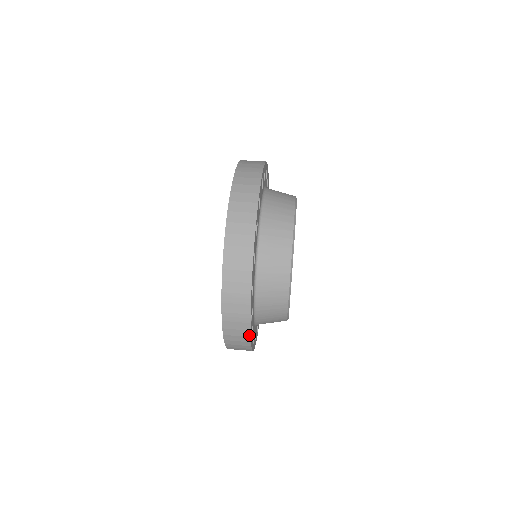
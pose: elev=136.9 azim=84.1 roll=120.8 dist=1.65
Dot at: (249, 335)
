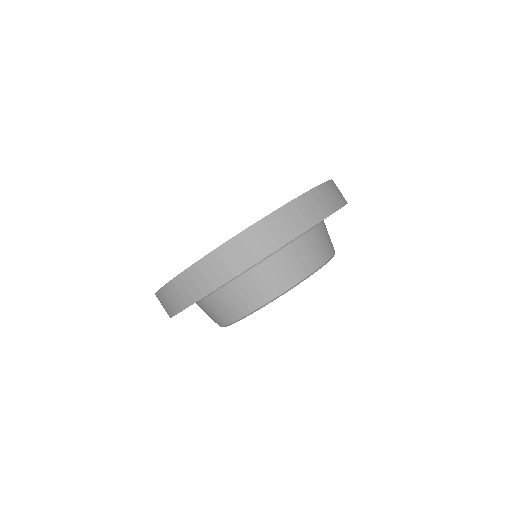
Dot at: occluded
